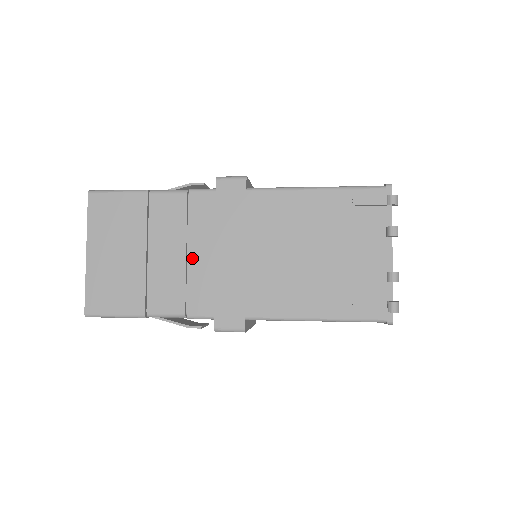
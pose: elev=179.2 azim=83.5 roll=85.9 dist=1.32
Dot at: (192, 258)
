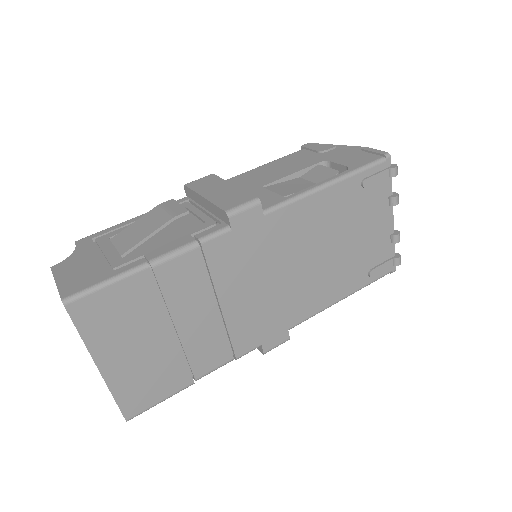
Dot at: (226, 309)
